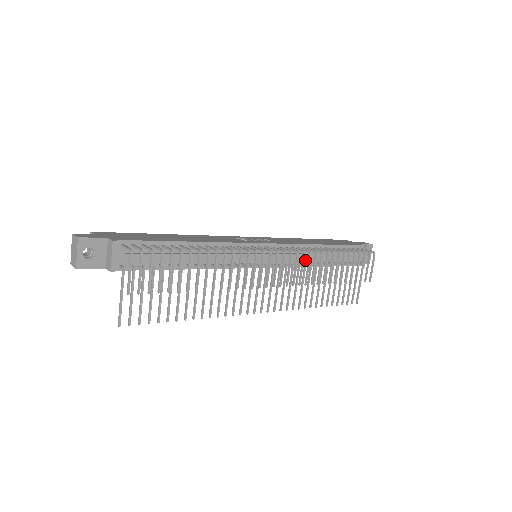
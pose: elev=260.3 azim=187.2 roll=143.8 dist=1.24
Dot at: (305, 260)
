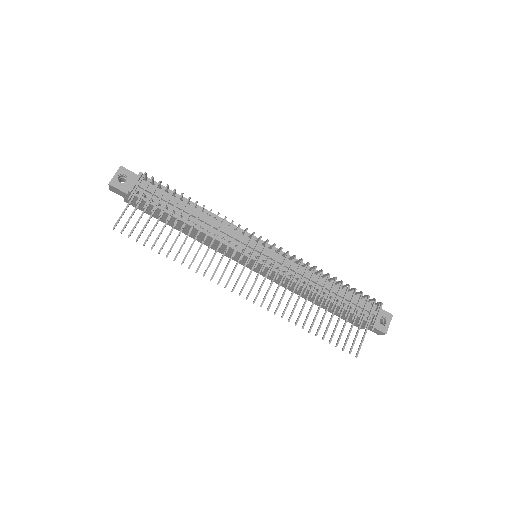
Dot at: (303, 279)
